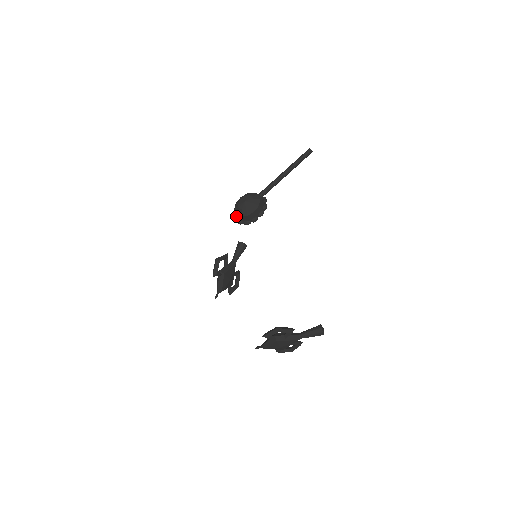
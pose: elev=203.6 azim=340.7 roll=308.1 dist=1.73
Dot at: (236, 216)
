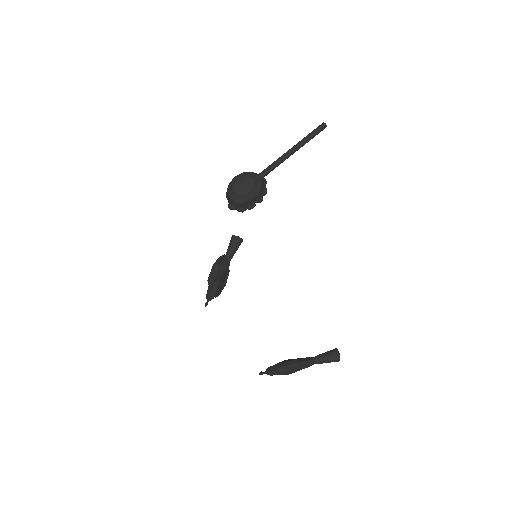
Dot at: (229, 200)
